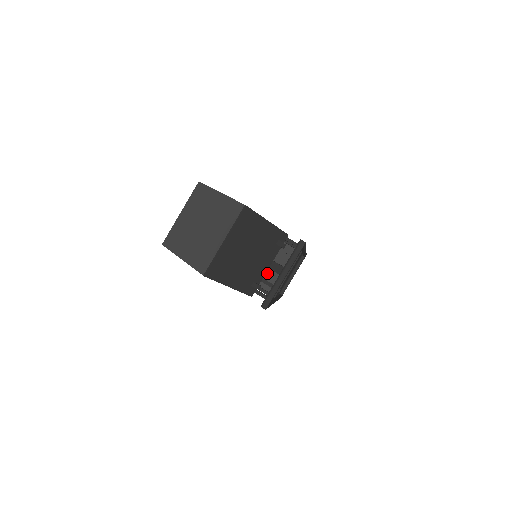
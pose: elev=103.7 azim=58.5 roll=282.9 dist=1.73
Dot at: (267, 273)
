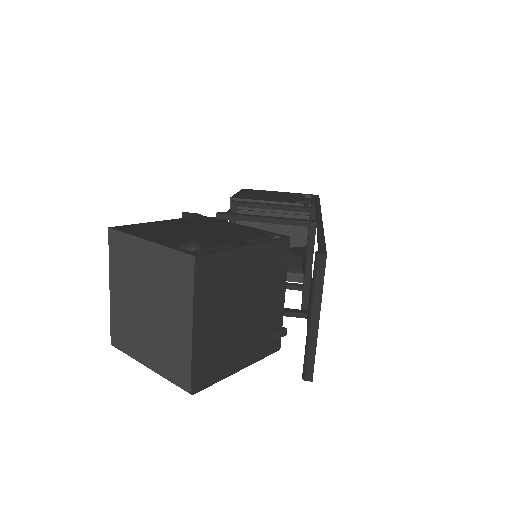
Dot at: occluded
